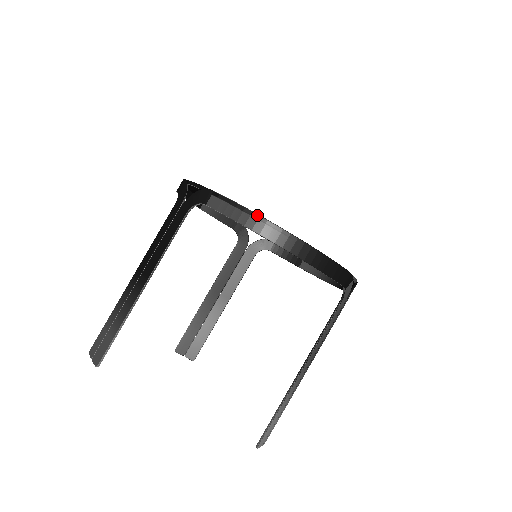
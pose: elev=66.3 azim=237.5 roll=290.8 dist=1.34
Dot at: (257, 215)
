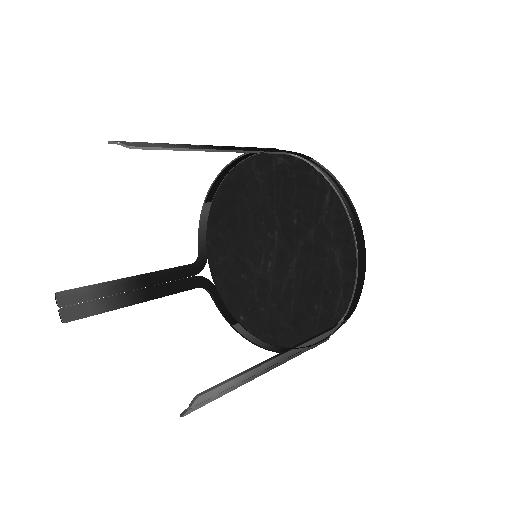
Dot at: (346, 192)
